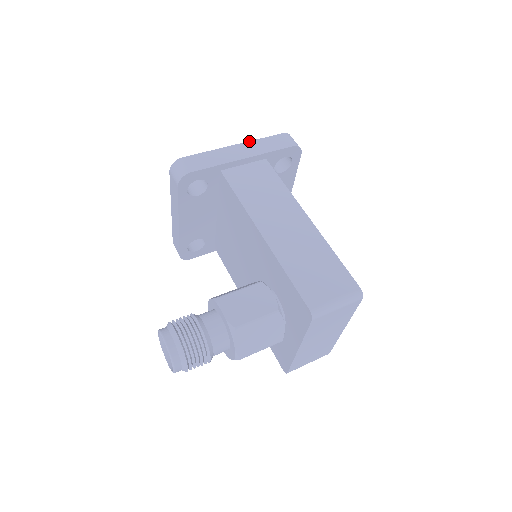
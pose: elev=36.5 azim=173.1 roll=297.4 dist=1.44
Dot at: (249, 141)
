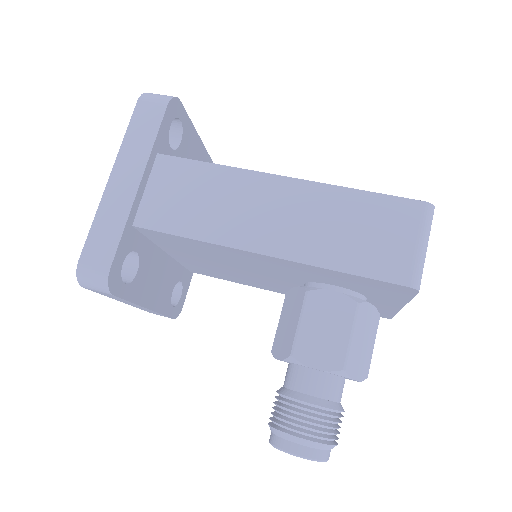
Dot at: (117, 155)
